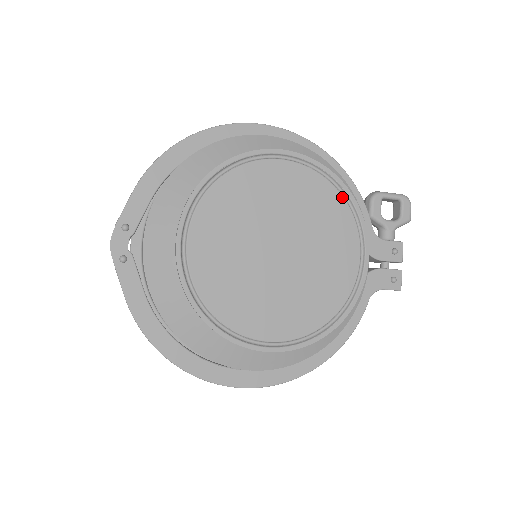
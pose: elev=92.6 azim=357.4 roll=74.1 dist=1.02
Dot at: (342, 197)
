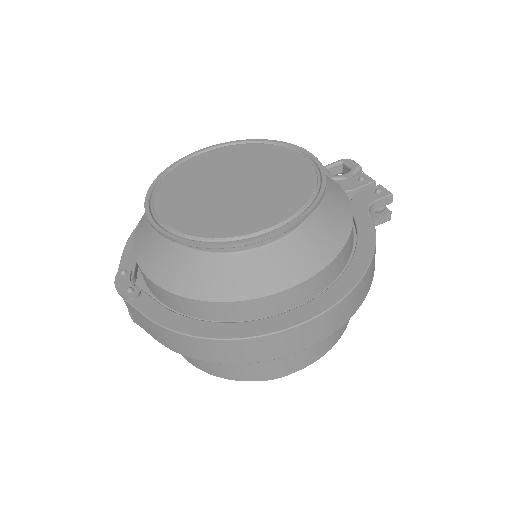
Dot at: (264, 144)
